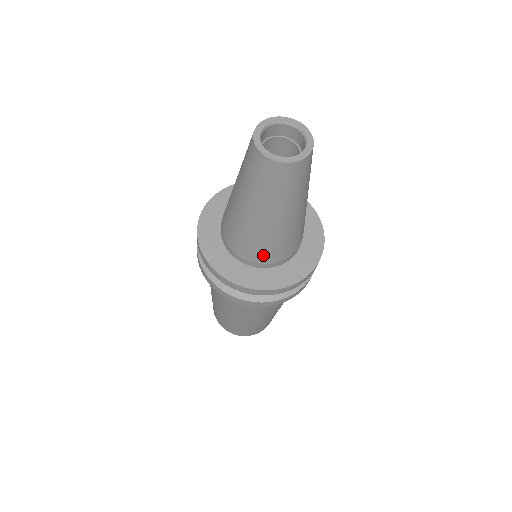
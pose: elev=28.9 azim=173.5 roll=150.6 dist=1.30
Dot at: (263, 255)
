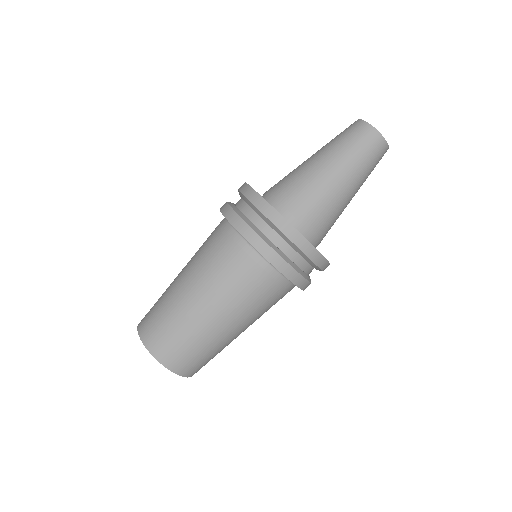
Dot at: (302, 206)
